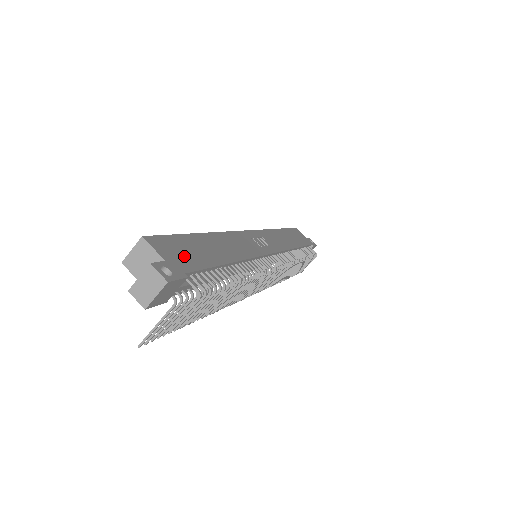
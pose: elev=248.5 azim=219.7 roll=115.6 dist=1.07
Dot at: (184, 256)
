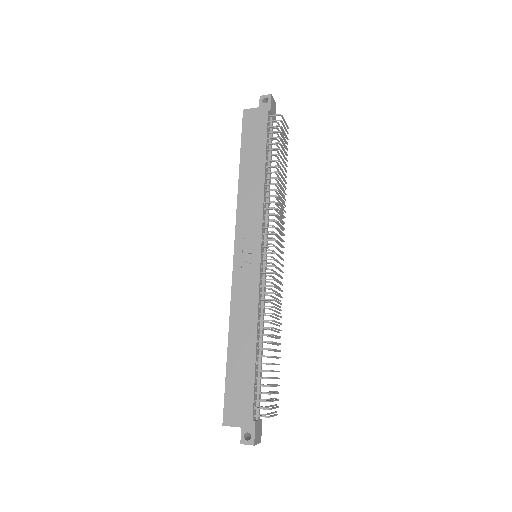
Dot at: (241, 402)
